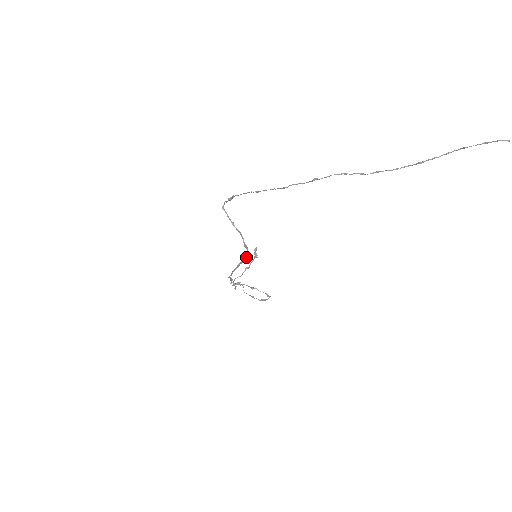
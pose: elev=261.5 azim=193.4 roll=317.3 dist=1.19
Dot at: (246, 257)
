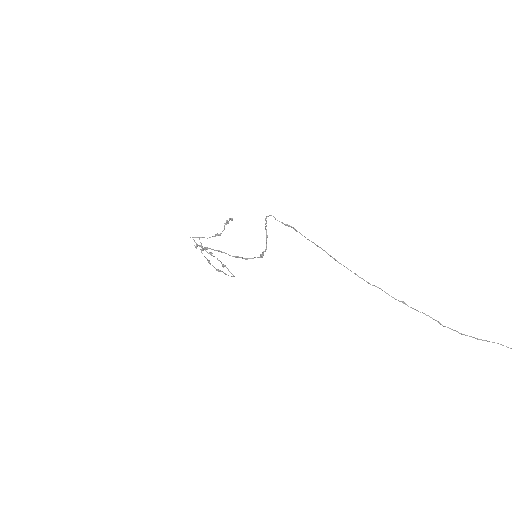
Dot at: occluded
